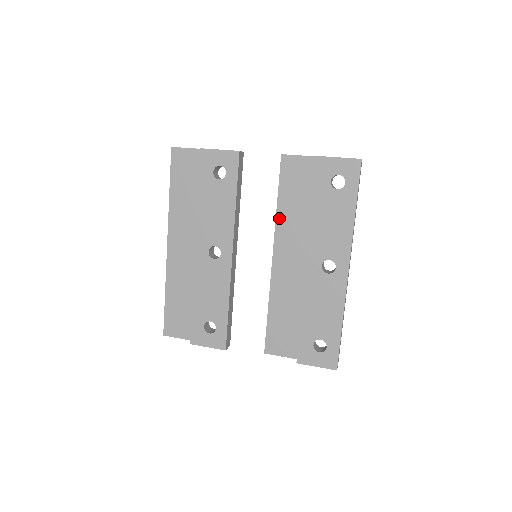
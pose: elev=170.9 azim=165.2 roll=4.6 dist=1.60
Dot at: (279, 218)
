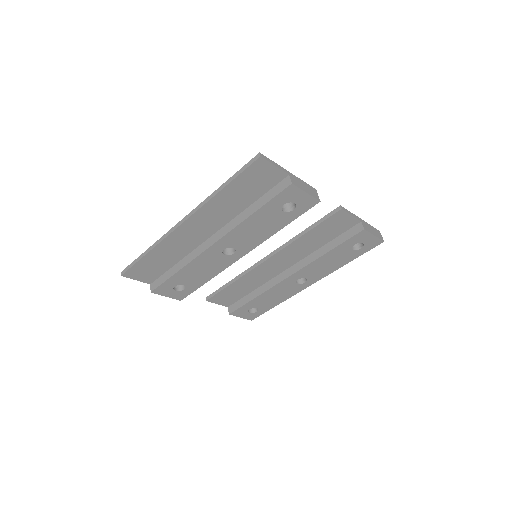
Dot at: (296, 242)
